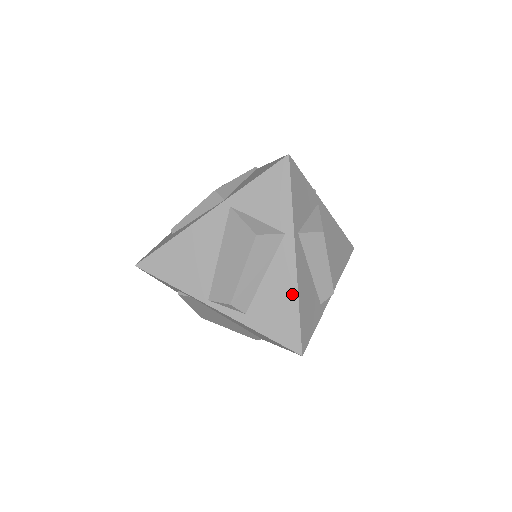
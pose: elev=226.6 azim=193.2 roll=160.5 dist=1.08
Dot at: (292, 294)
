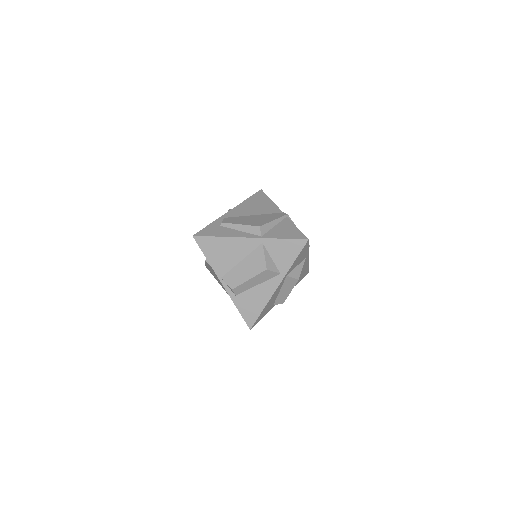
Dot at: (264, 302)
